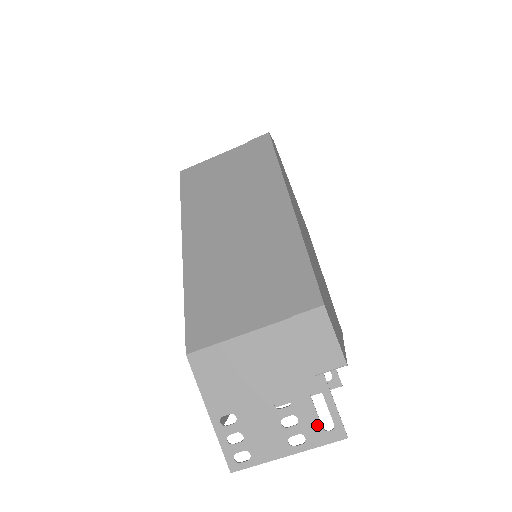
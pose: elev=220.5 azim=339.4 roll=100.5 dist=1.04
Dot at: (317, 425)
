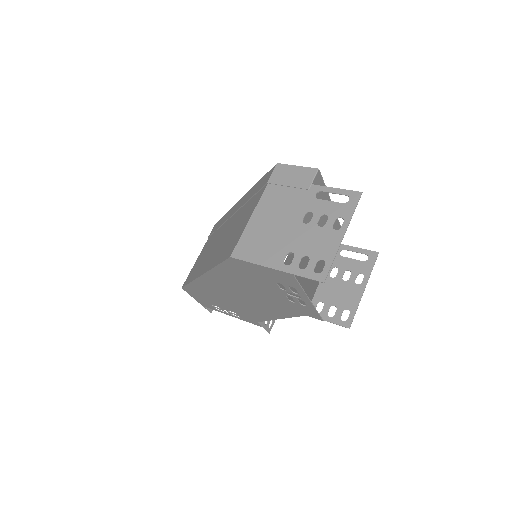
Dot at: (339, 205)
